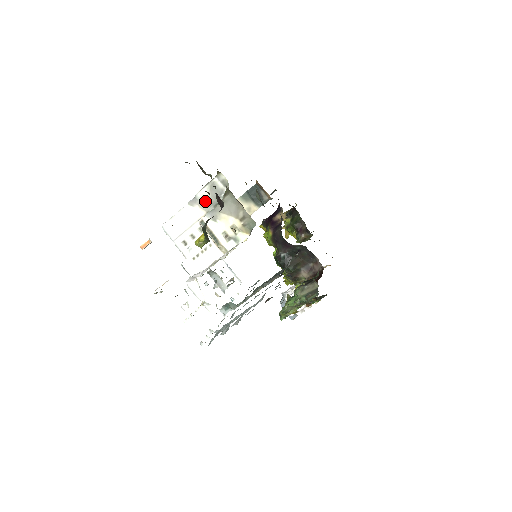
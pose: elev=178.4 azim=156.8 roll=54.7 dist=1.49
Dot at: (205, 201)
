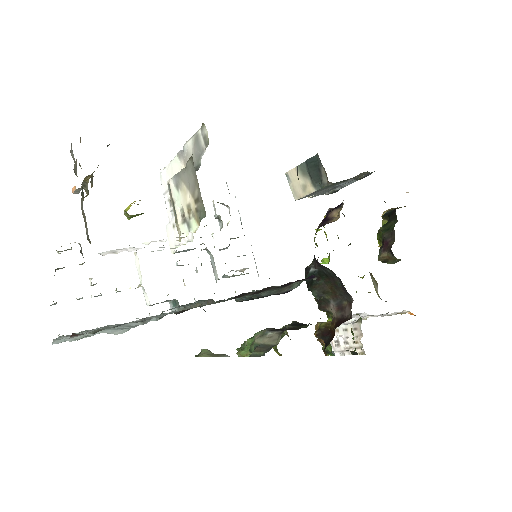
Dot at: (189, 157)
